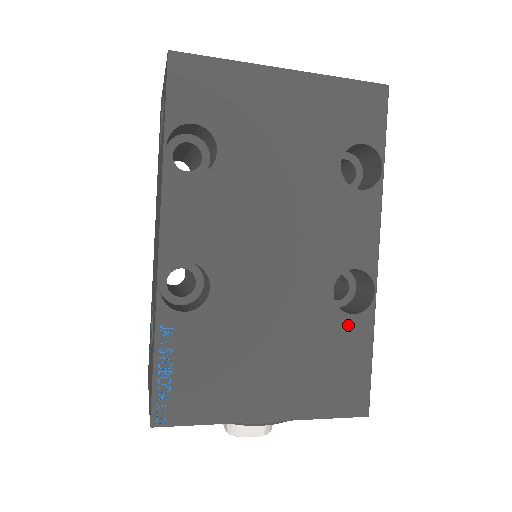
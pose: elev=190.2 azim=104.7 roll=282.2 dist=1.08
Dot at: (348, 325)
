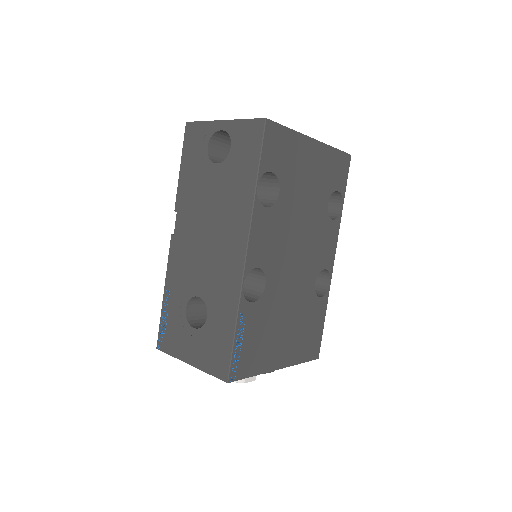
Dot at: (318, 304)
